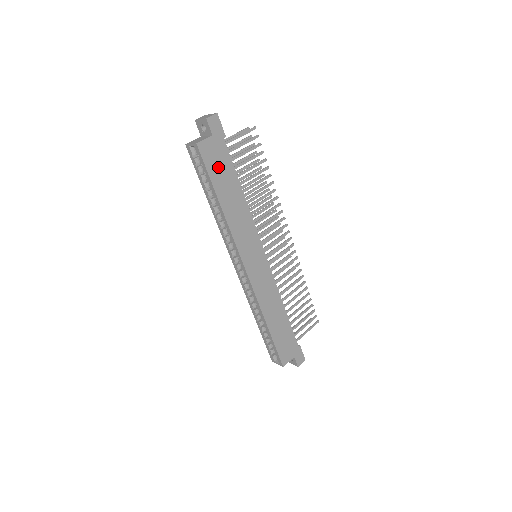
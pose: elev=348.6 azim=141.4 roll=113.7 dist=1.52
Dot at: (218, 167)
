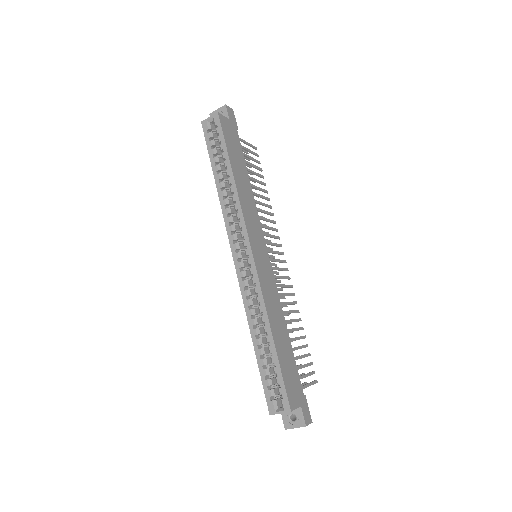
Dot at: (232, 144)
